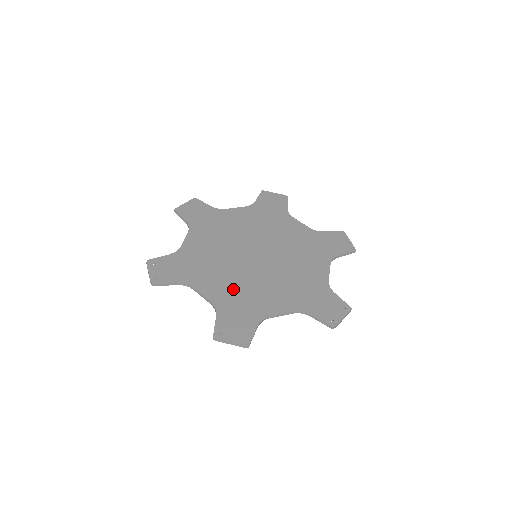
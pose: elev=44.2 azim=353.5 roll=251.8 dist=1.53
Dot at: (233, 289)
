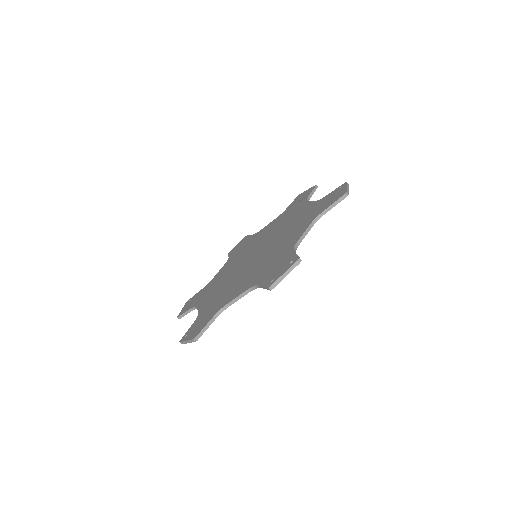
Dot at: (219, 294)
